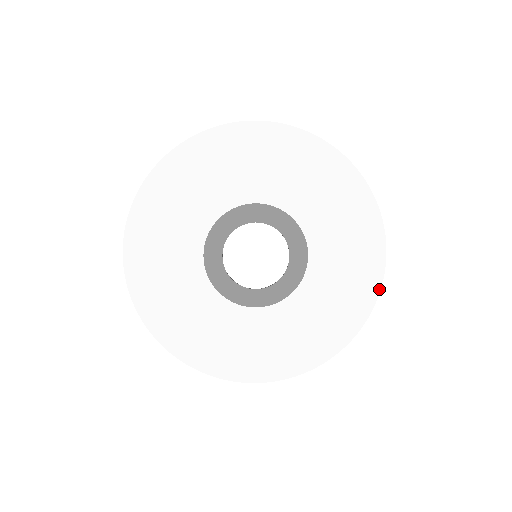
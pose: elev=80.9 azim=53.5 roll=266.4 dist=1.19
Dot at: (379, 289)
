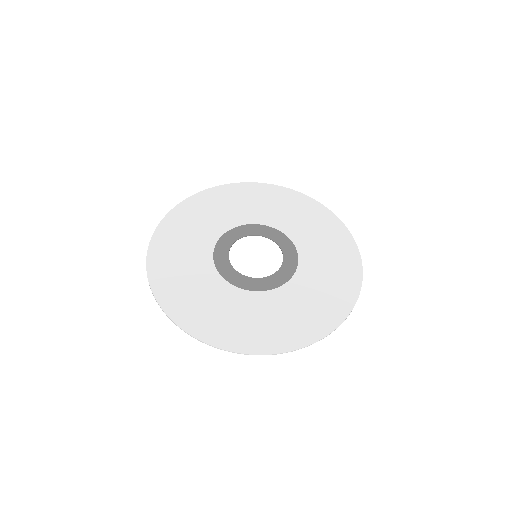
Dot at: (360, 261)
